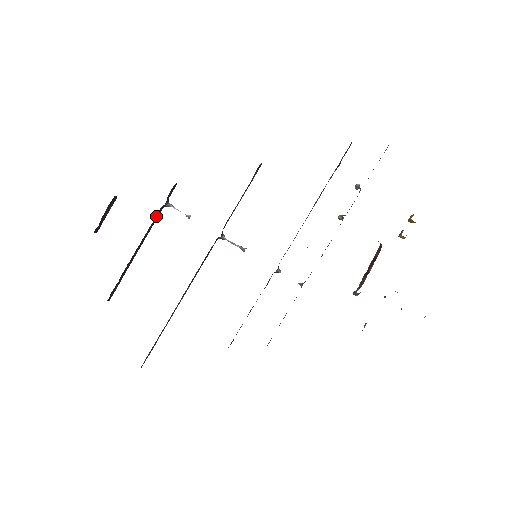
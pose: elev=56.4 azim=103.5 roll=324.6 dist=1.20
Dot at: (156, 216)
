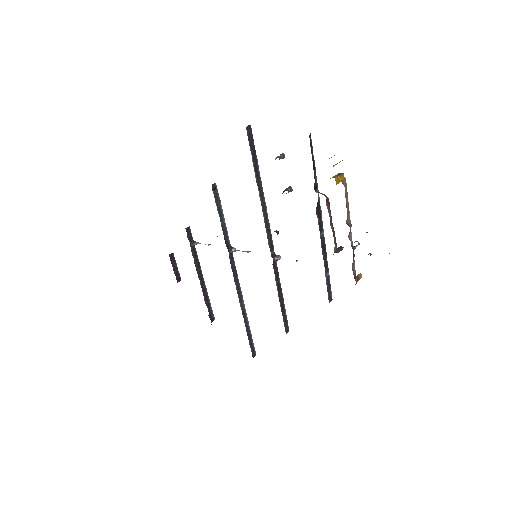
Dot at: (194, 256)
